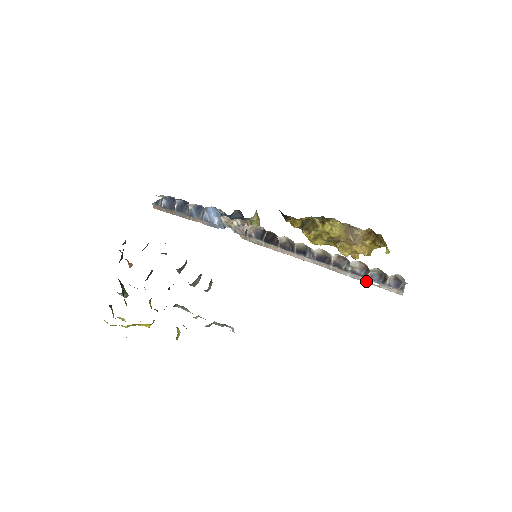
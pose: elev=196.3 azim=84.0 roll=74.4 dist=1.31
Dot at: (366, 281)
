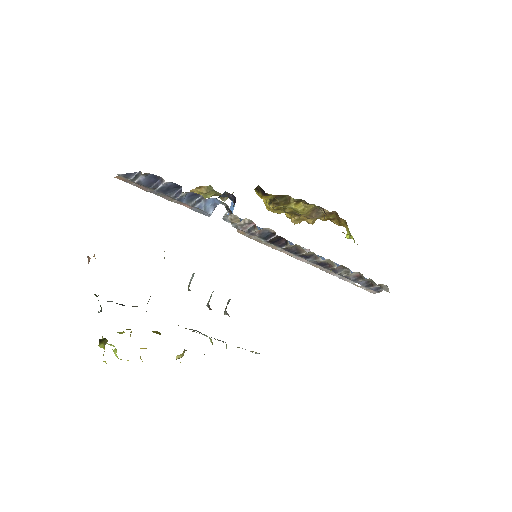
Dot at: (350, 282)
